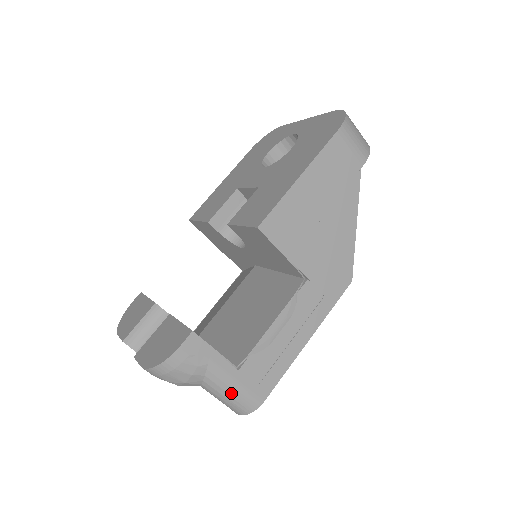
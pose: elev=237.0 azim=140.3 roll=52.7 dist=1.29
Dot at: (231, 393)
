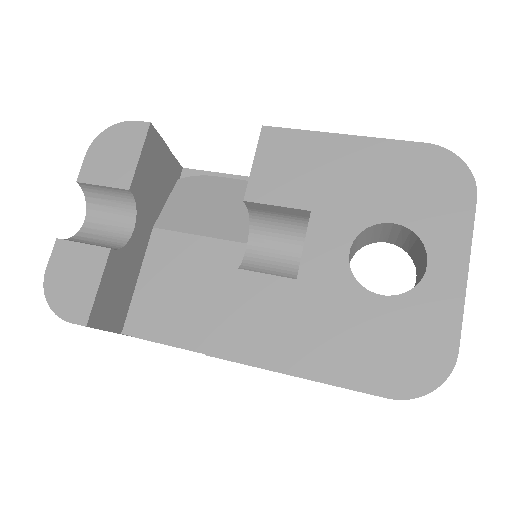
Dot at: occluded
